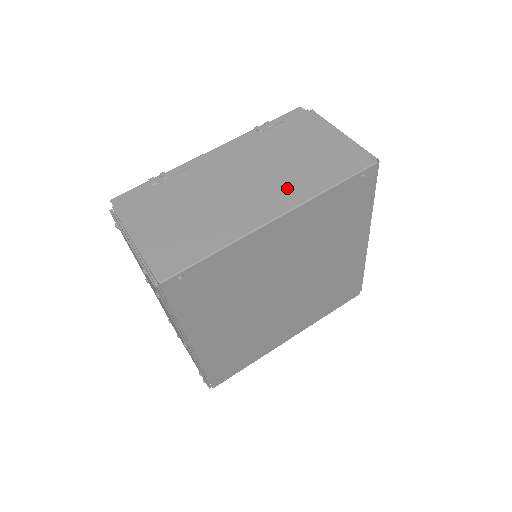
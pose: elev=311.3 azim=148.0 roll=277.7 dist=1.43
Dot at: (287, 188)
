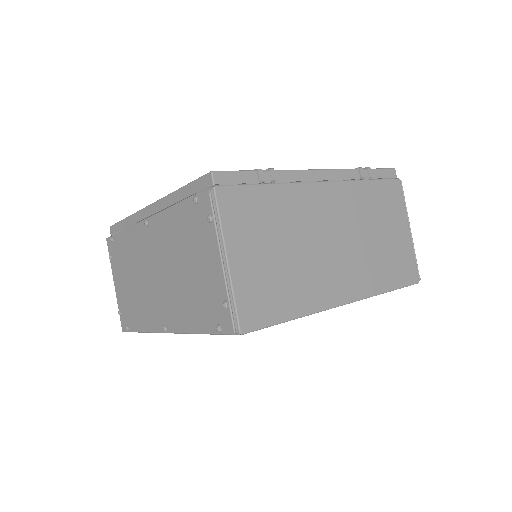
Dot at: (362, 272)
